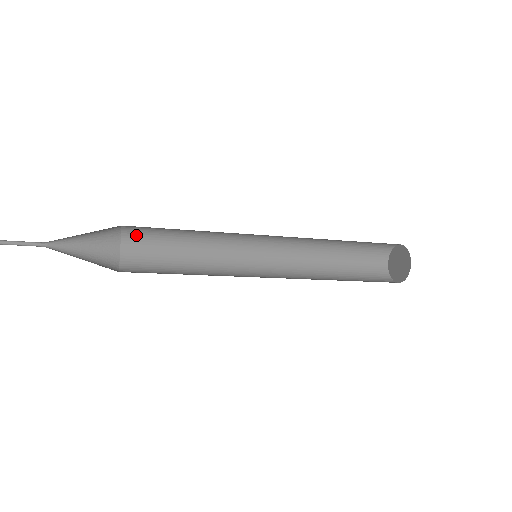
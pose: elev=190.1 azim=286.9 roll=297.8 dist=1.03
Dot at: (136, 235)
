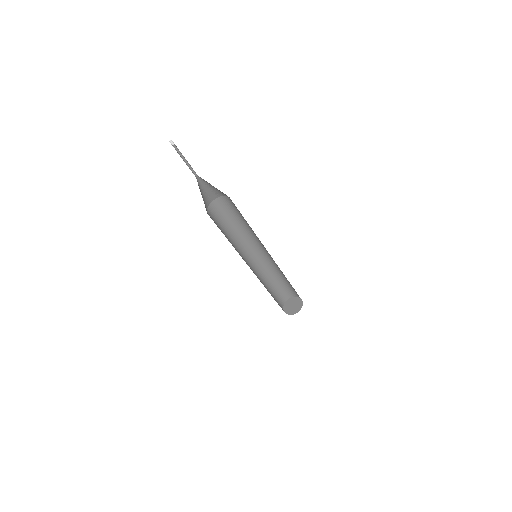
Dot at: (217, 207)
